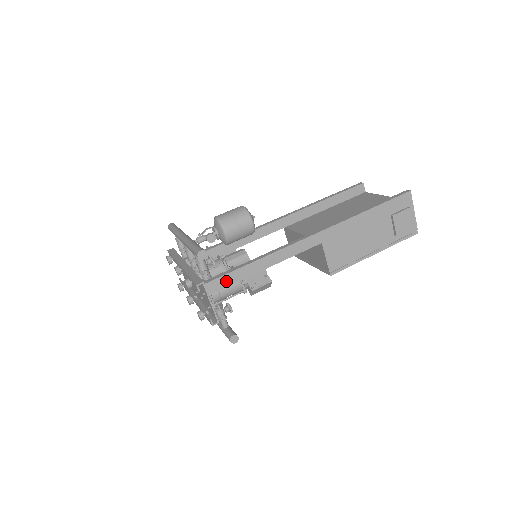
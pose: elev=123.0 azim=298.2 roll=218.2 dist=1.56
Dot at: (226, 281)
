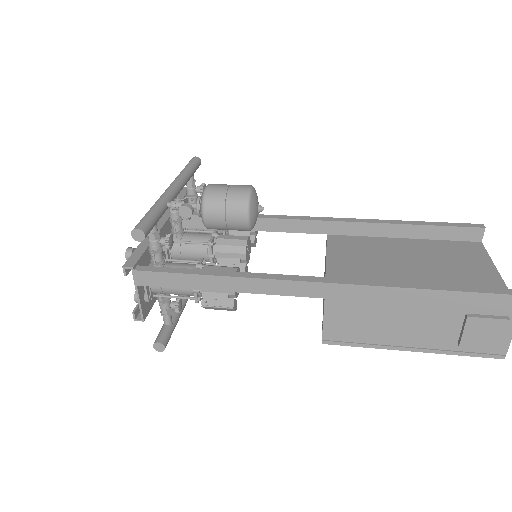
Dot at: (164, 280)
